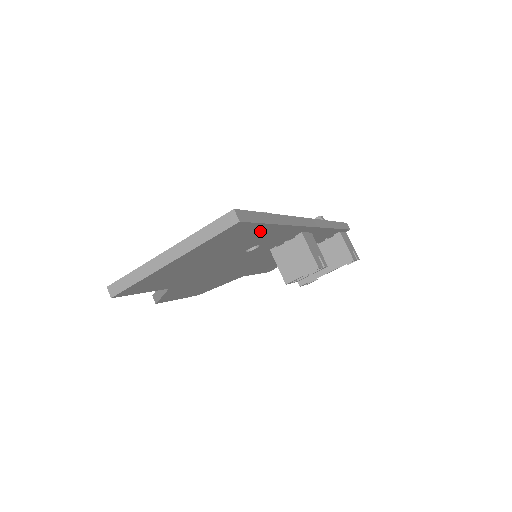
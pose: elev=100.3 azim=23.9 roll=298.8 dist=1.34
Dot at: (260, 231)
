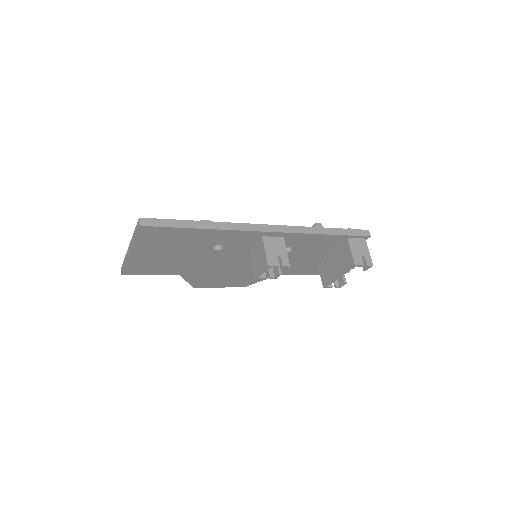
Dot at: (189, 233)
